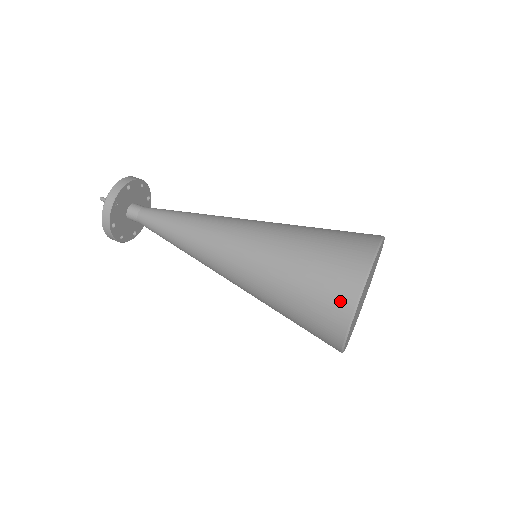
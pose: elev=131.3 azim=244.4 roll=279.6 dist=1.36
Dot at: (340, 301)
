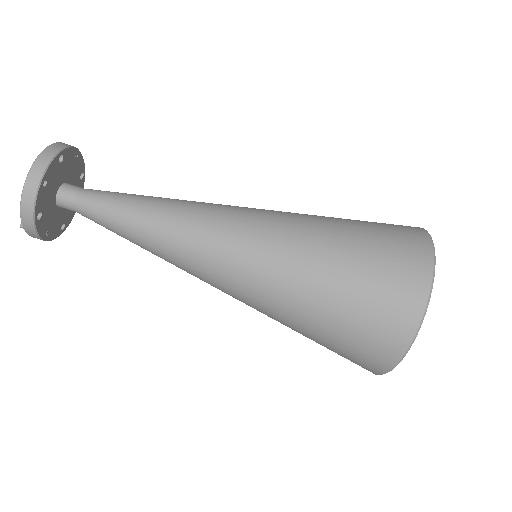
Dot at: occluded
